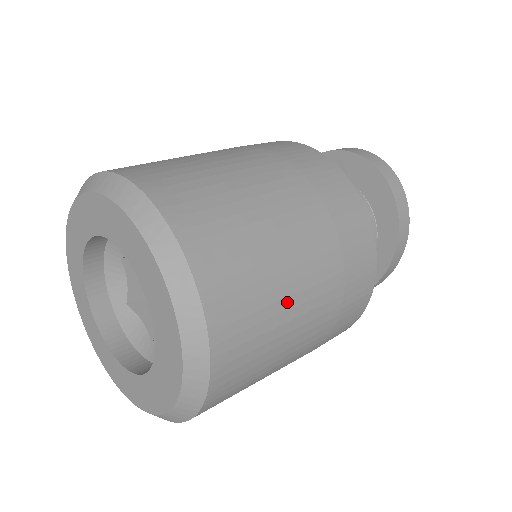
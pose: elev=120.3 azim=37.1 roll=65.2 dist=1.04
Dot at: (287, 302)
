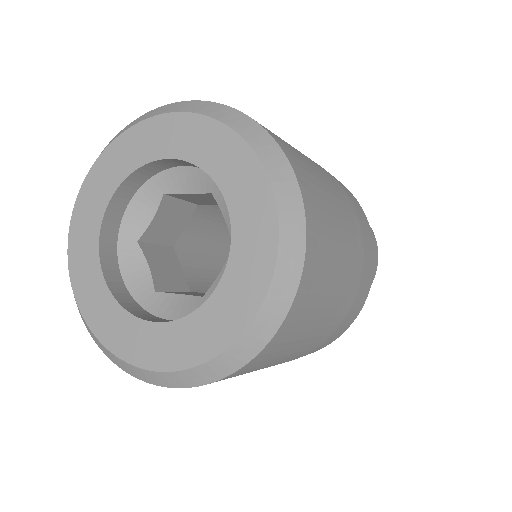
Dot at: (325, 311)
